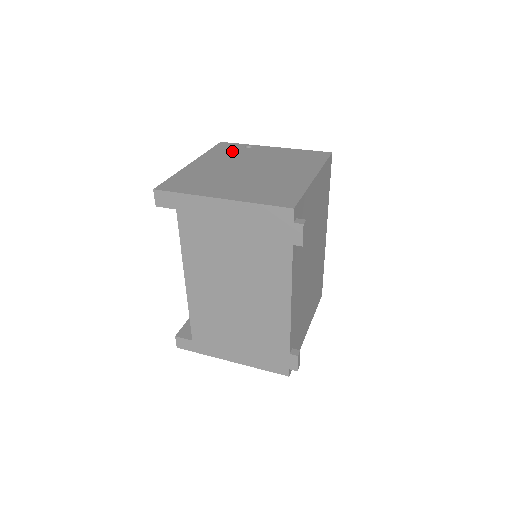
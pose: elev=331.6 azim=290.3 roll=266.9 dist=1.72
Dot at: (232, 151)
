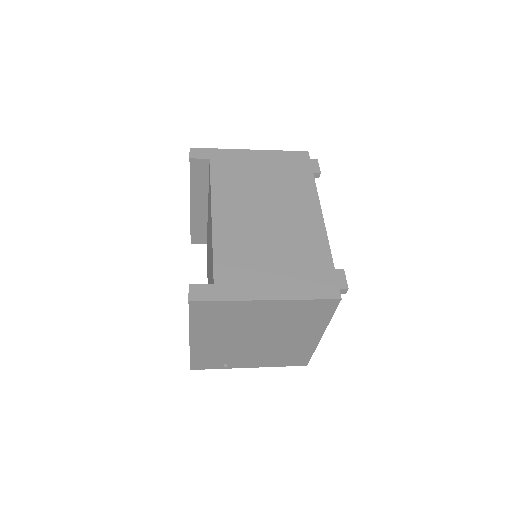
Dot at: occluded
